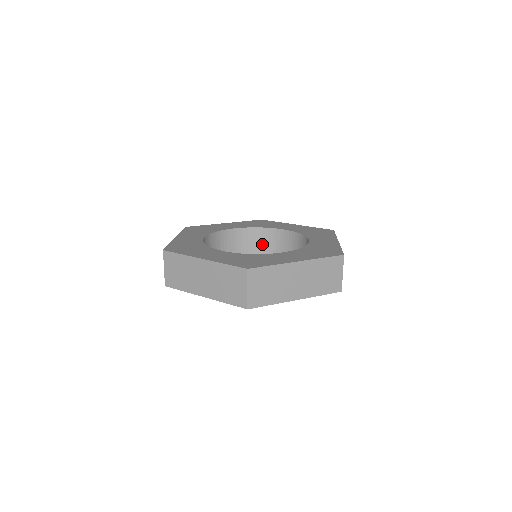
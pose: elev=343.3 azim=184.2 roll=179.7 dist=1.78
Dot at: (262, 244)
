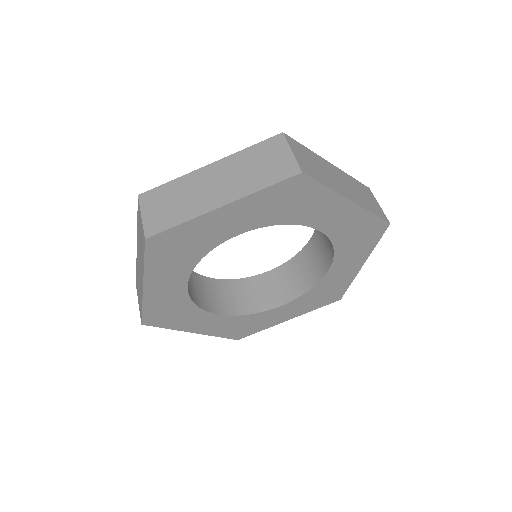
Dot at: (306, 272)
